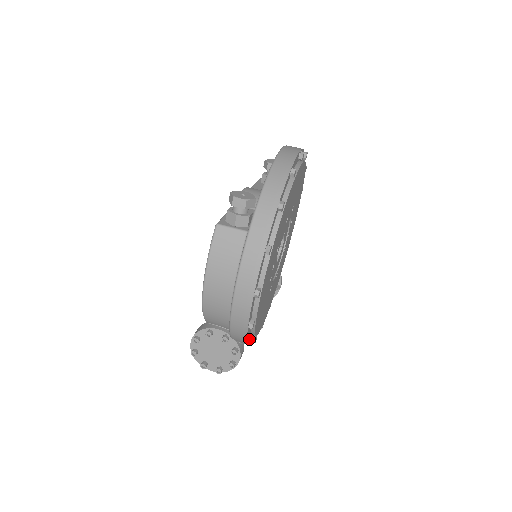
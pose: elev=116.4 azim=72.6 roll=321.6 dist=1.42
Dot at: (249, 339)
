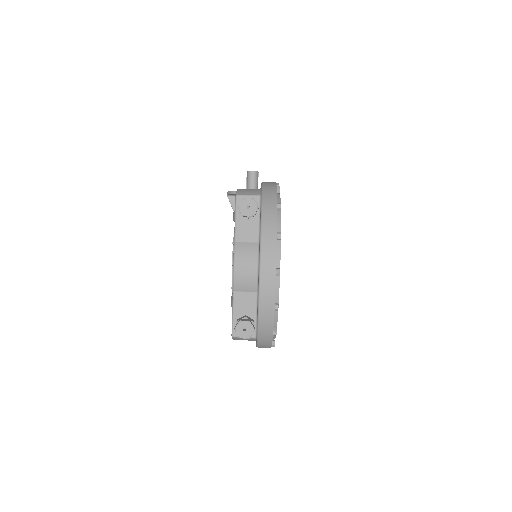
Dot at: occluded
